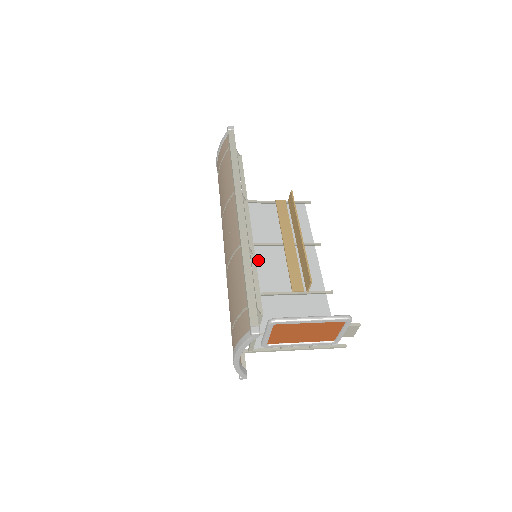
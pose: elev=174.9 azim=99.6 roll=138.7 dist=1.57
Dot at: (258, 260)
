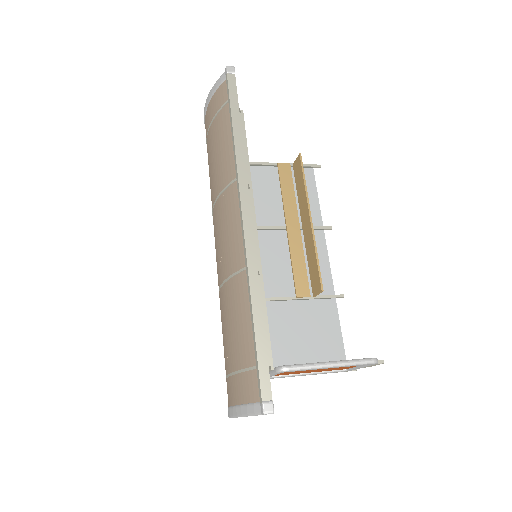
Dot at: occluded
